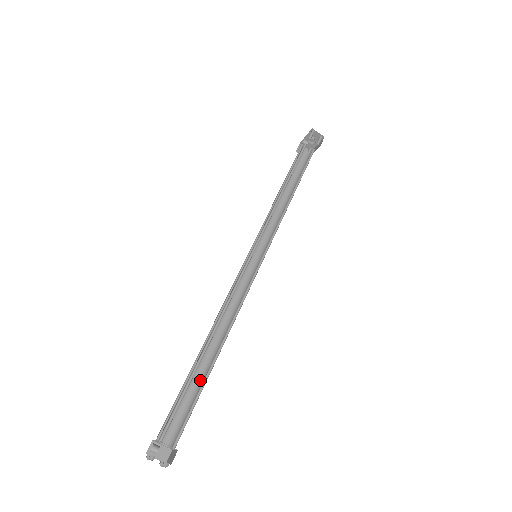
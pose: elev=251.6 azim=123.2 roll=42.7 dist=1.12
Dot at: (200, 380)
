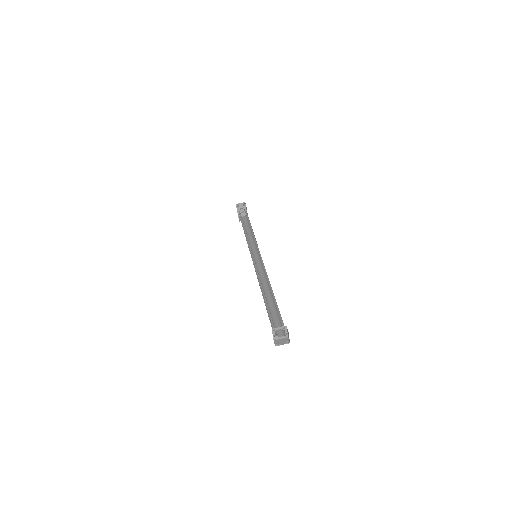
Dot at: (275, 307)
